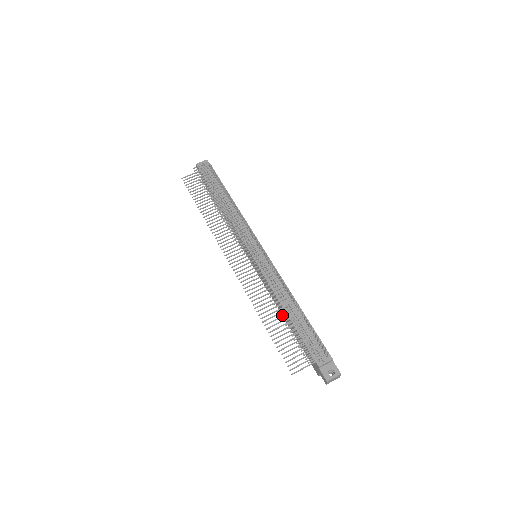
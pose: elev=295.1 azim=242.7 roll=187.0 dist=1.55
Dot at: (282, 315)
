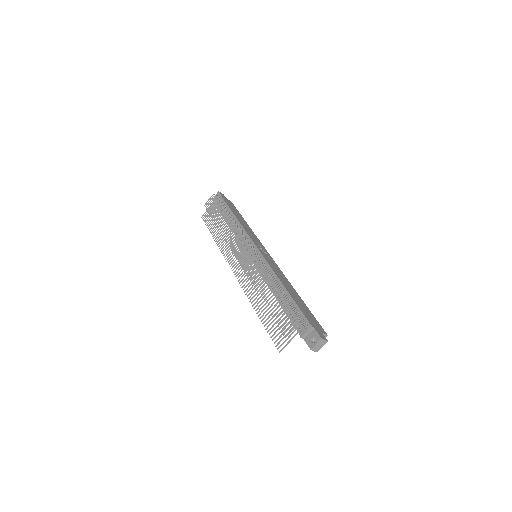
Dot at: occluded
